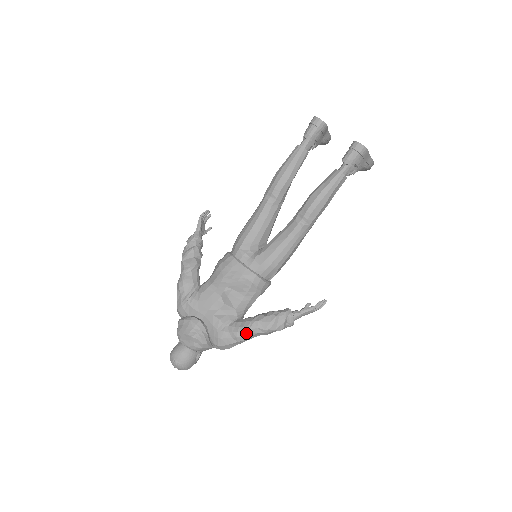
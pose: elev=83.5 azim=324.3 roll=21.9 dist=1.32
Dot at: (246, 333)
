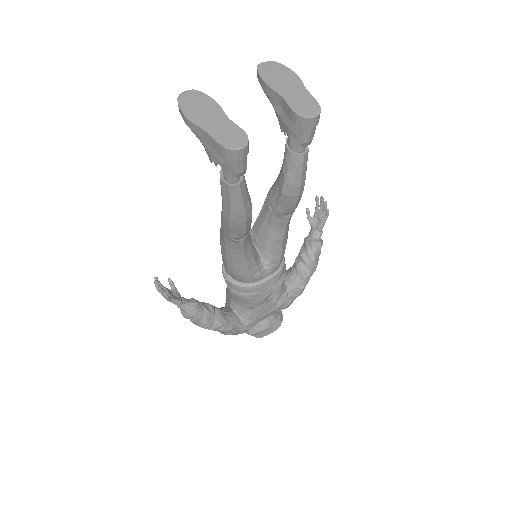
Dot at: occluded
